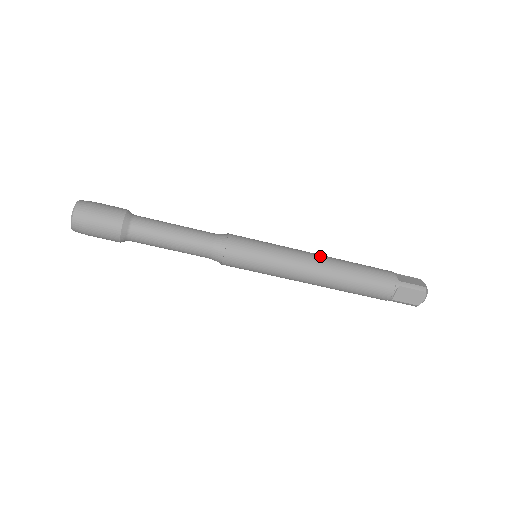
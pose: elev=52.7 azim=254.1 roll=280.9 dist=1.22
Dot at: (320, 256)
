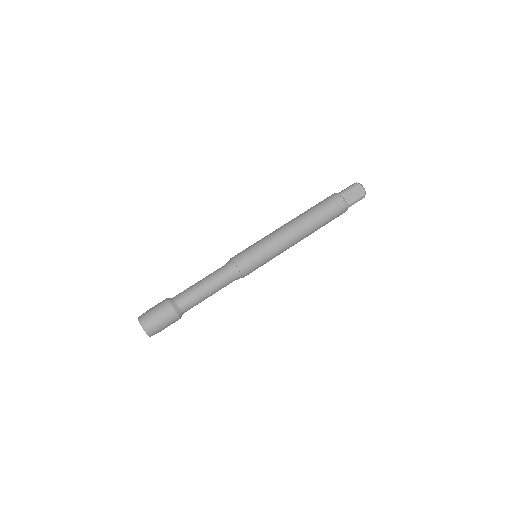
Dot at: occluded
